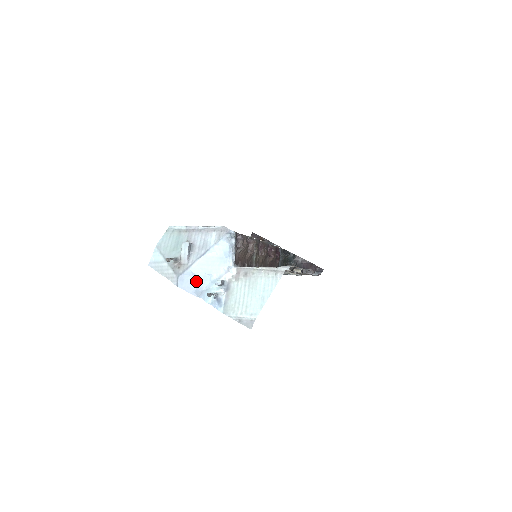
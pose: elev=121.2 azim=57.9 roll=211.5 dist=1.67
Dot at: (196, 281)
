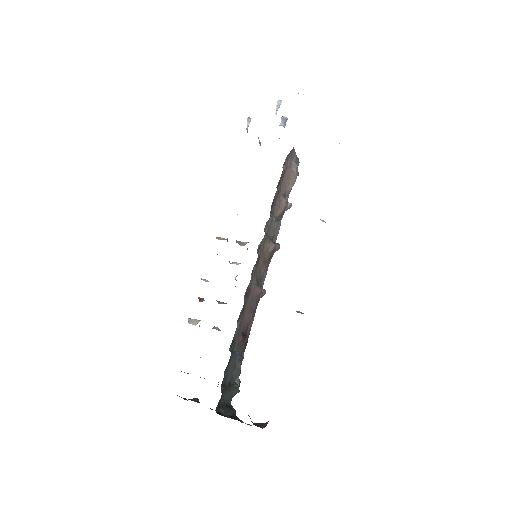
Dot at: occluded
